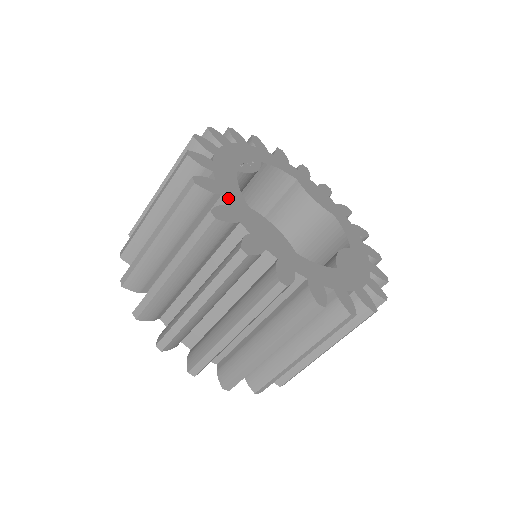
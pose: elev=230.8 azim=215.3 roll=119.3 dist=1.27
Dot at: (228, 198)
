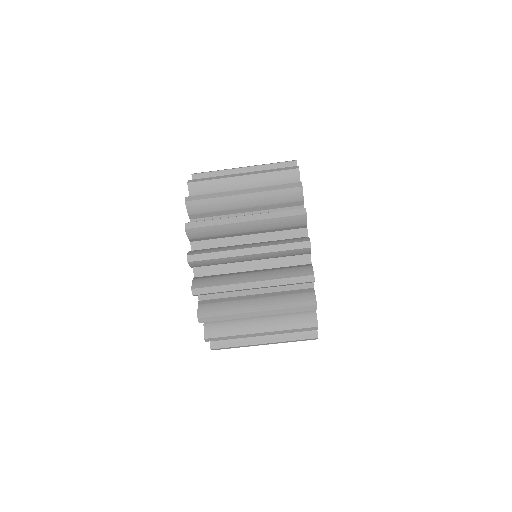
Dot at: occluded
